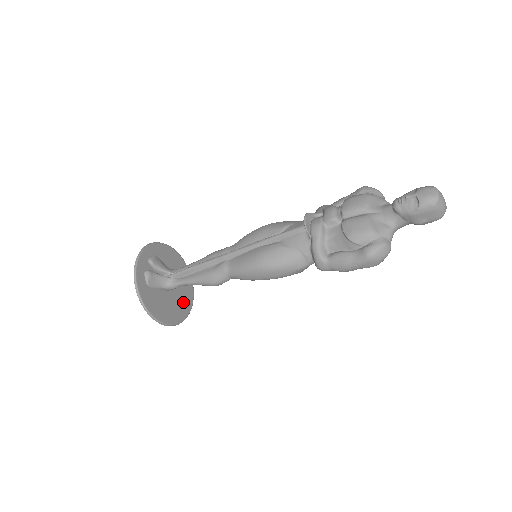
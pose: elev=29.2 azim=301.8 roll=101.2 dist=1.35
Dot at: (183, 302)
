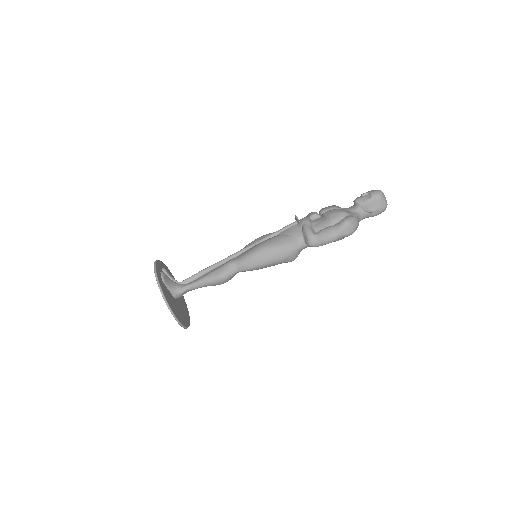
Dot at: (184, 316)
